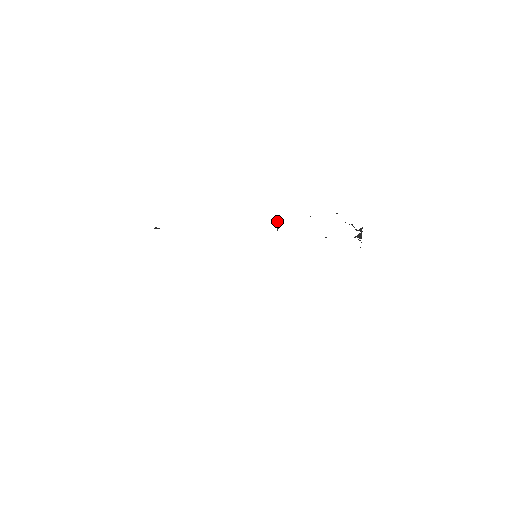
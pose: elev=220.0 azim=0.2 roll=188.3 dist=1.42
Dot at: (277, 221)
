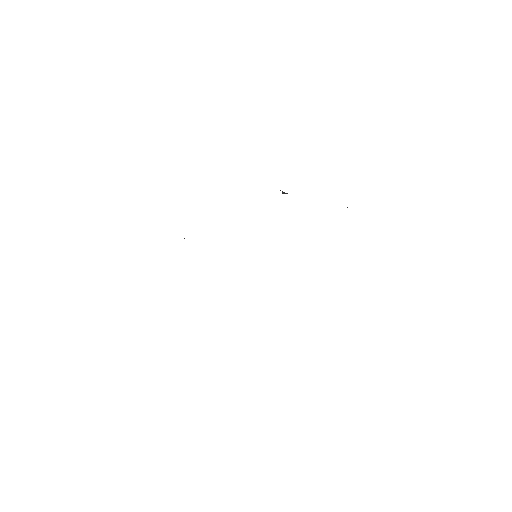
Dot at: occluded
